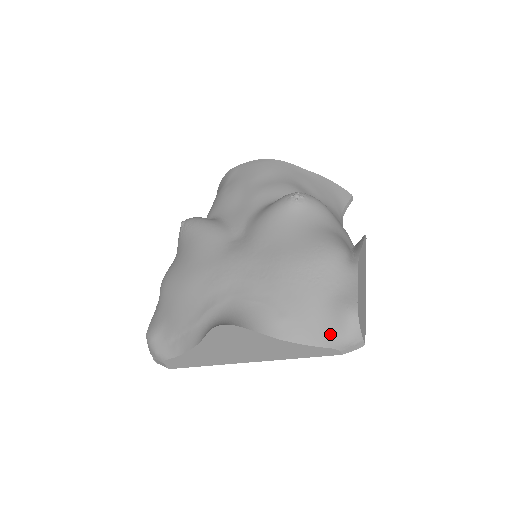
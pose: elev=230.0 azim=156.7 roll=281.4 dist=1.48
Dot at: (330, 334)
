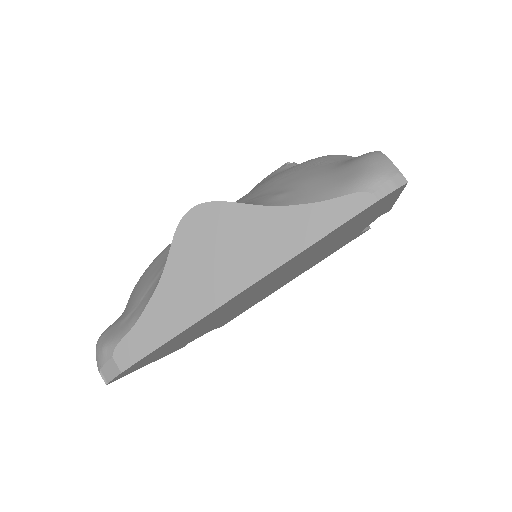
Dot at: (348, 179)
